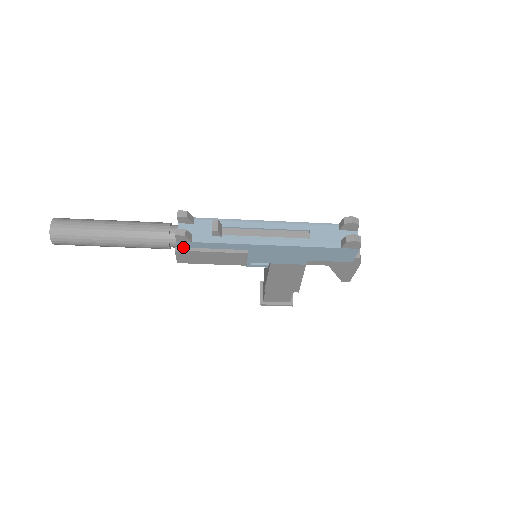
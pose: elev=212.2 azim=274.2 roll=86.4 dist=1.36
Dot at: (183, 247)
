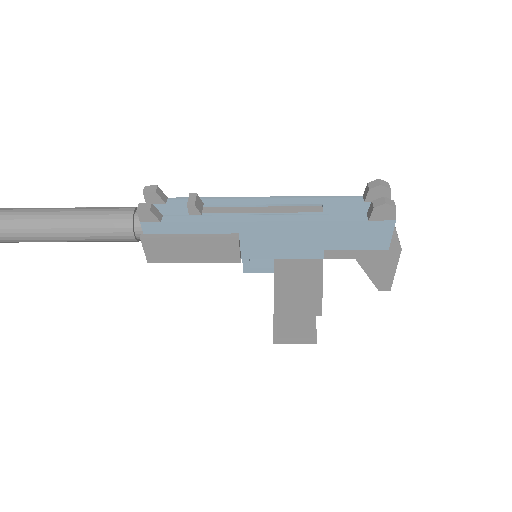
Dot at: (151, 233)
